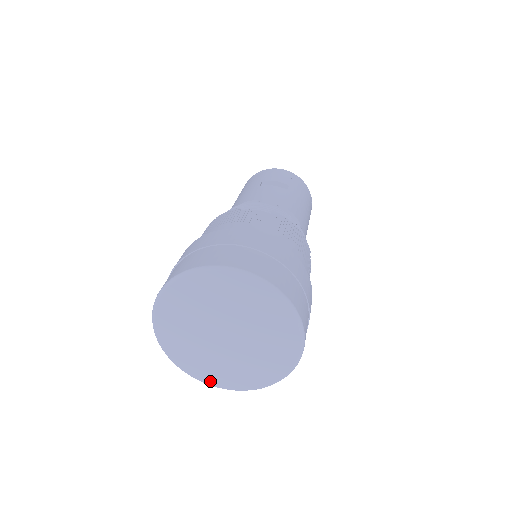
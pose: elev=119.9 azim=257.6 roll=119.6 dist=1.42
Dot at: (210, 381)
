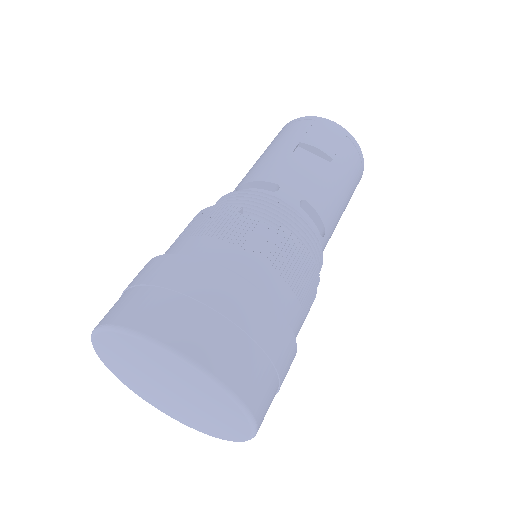
Dot at: (155, 406)
